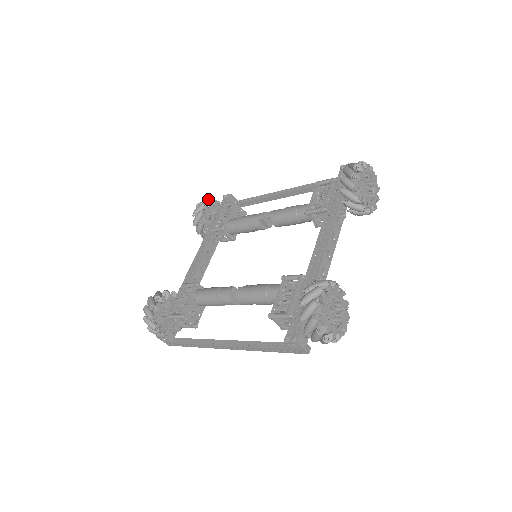
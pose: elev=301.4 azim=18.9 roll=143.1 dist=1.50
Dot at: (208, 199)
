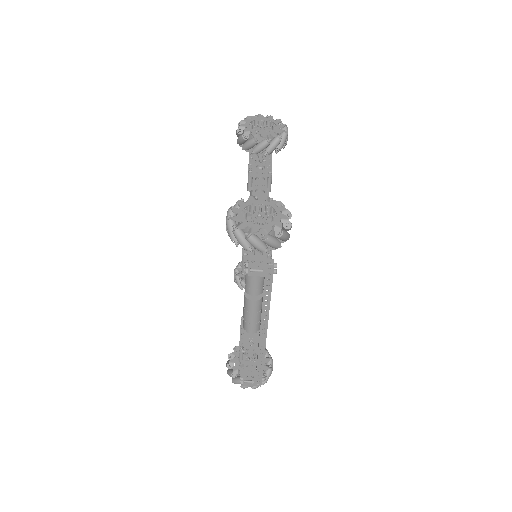
Dot at: (238, 263)
